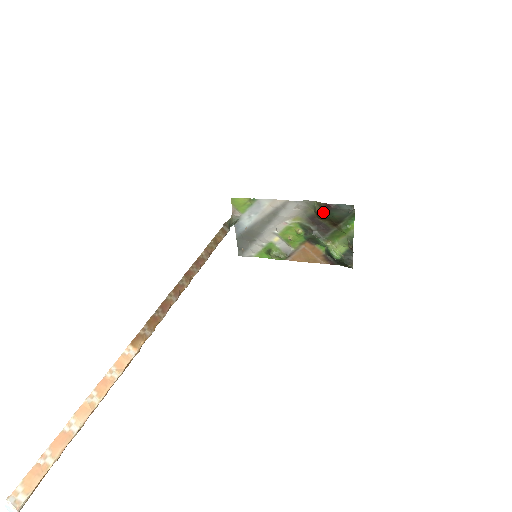
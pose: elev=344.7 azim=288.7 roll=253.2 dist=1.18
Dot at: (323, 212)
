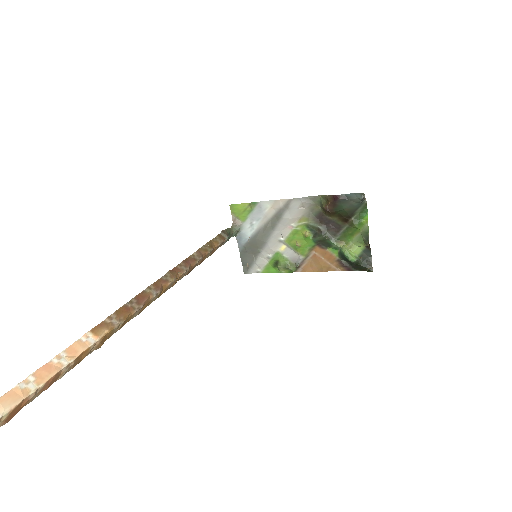
Dot at: (330, 206)
